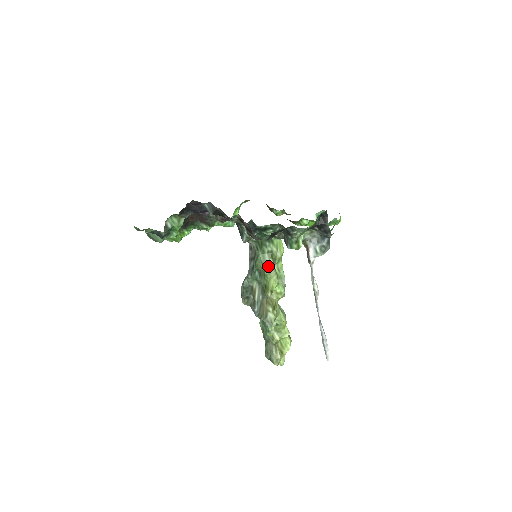
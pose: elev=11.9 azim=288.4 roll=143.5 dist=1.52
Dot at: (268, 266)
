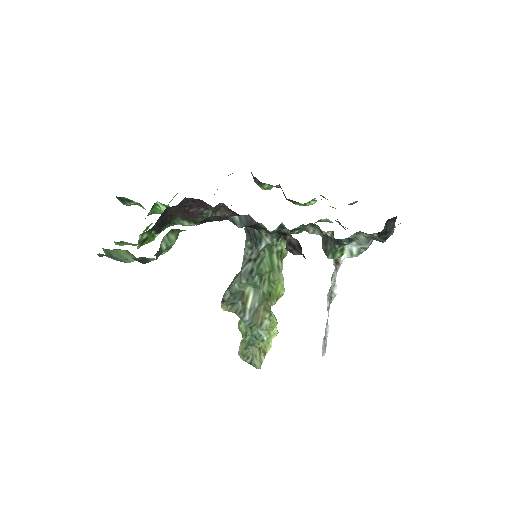
Dot at: (277, 270)
